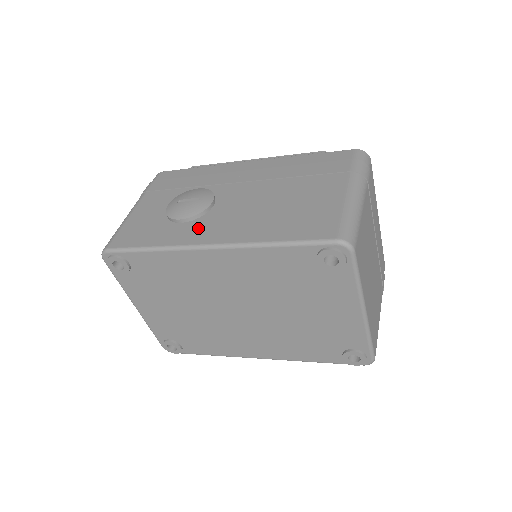
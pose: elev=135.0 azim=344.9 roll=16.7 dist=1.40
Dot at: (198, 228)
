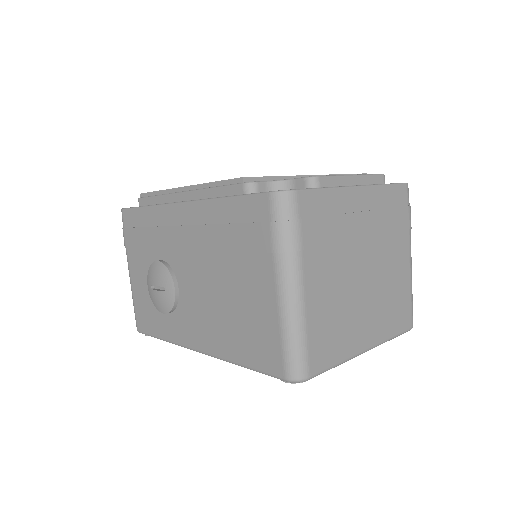
Dot at: (181, 323)
